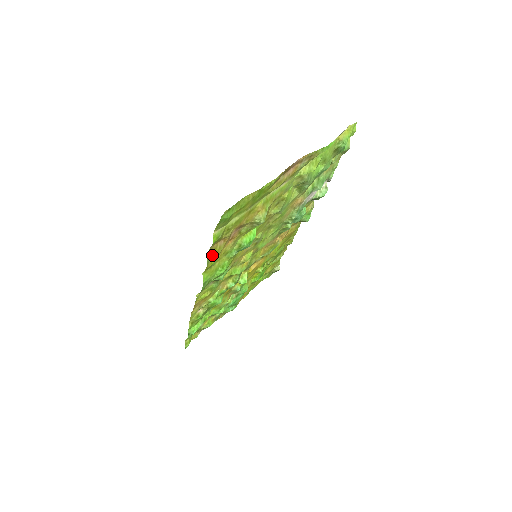
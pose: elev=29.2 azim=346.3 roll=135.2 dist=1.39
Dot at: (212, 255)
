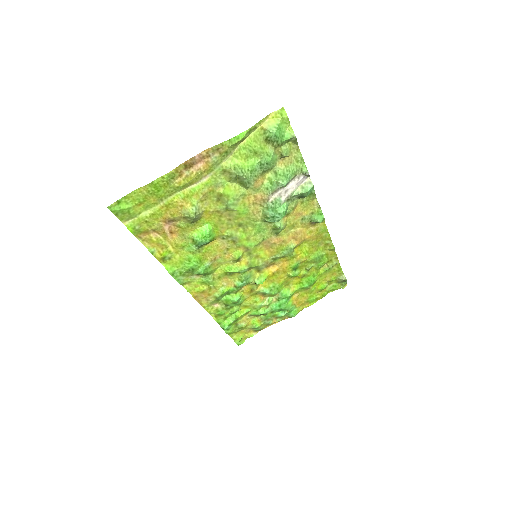
Dot at: (155, 246)
